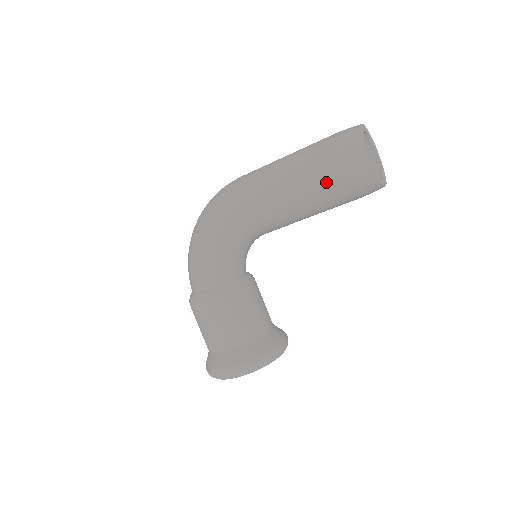
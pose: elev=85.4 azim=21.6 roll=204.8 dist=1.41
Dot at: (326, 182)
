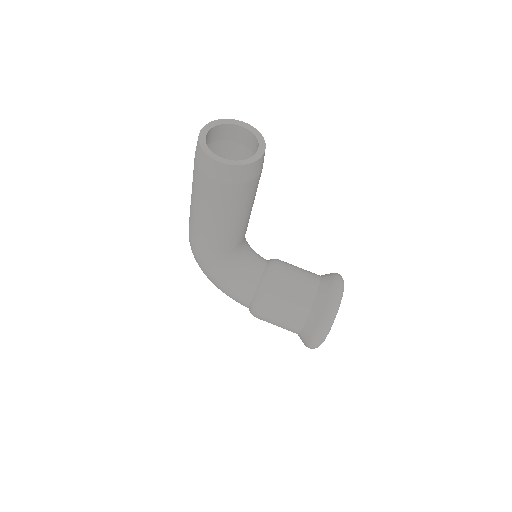
Dot at: (221, 199)
